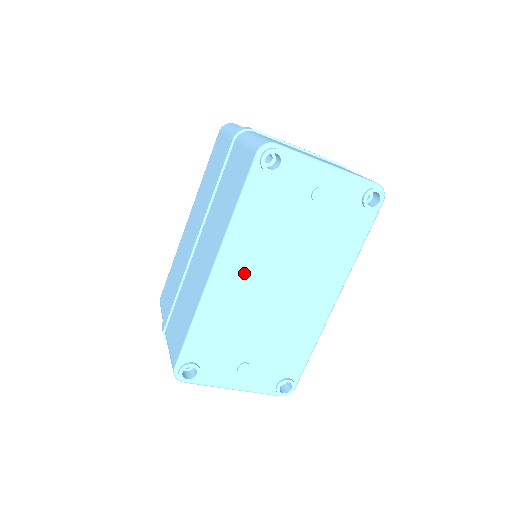
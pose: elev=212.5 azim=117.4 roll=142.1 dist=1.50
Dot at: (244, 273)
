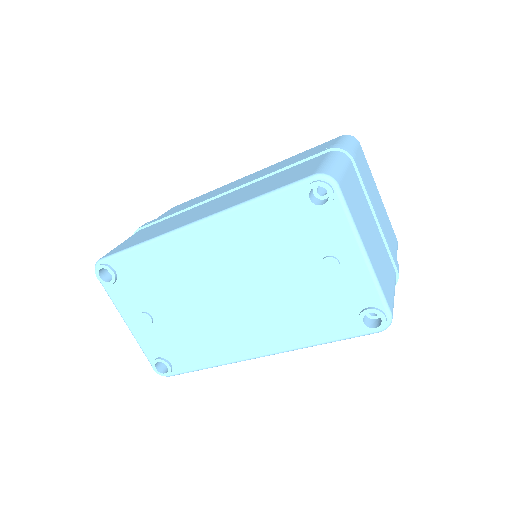
Dot at: (212, 253)
